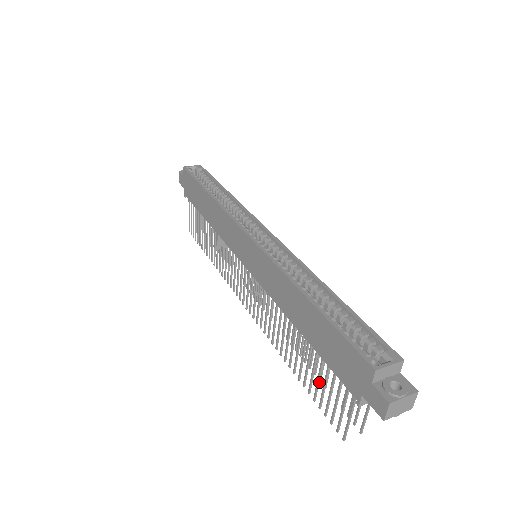
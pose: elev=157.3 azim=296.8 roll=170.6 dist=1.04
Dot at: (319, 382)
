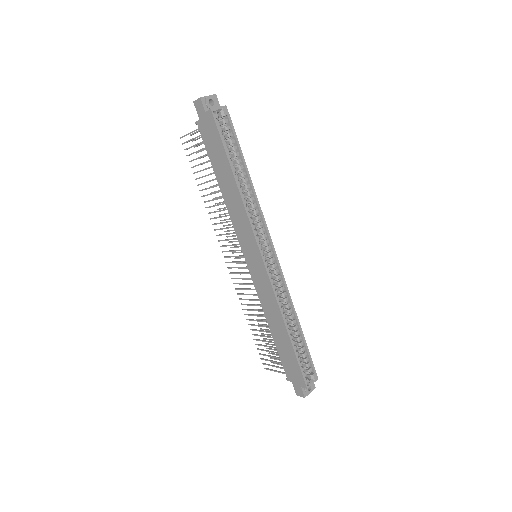
Dot at: (266, 346)
